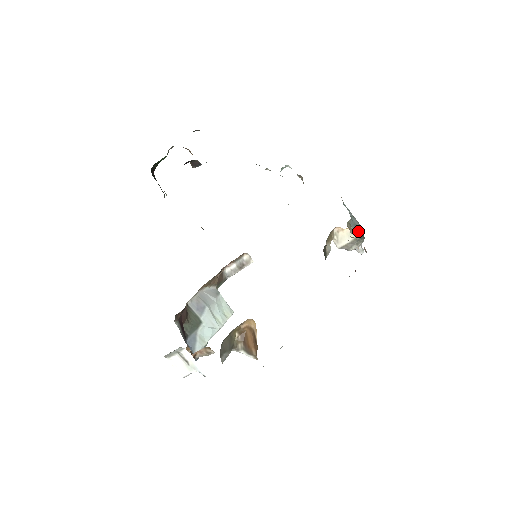
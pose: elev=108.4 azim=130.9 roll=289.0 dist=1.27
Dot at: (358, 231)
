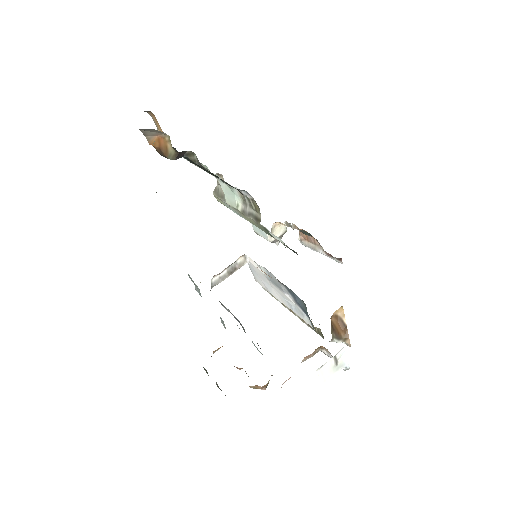
Dot at: occluded
